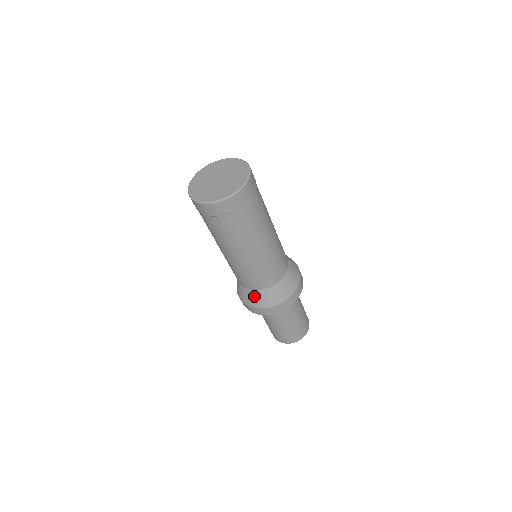
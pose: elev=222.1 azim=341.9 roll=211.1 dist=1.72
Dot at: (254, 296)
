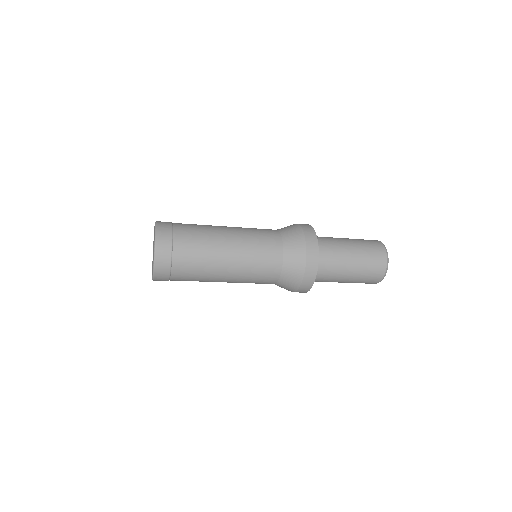
Dot at: (285, 284)
